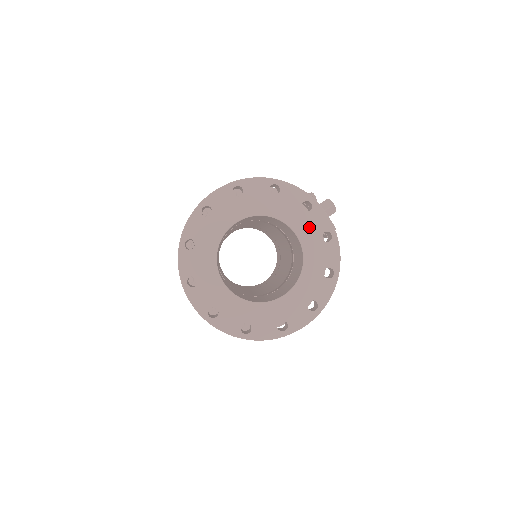
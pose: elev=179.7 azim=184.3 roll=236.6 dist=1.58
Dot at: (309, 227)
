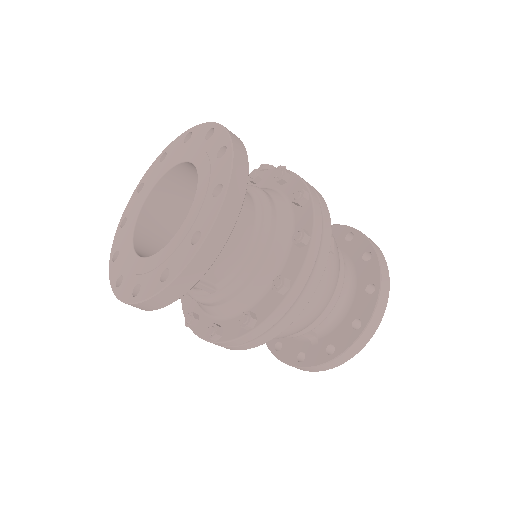
Dot at: (174, 155)
